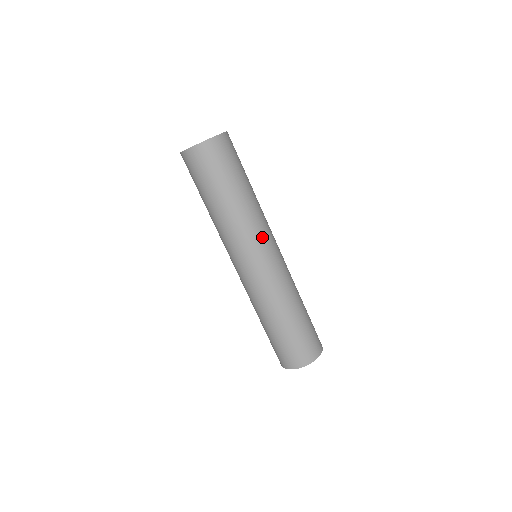
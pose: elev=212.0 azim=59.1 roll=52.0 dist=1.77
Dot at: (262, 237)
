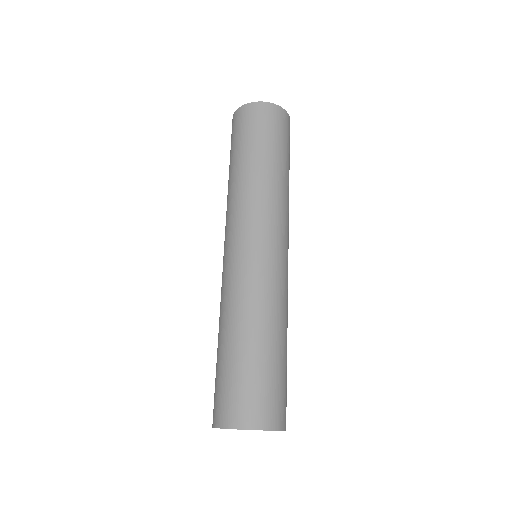
Dot at: (286, 227)
